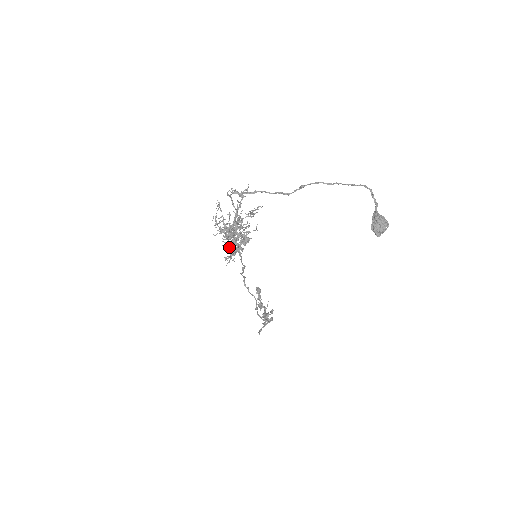
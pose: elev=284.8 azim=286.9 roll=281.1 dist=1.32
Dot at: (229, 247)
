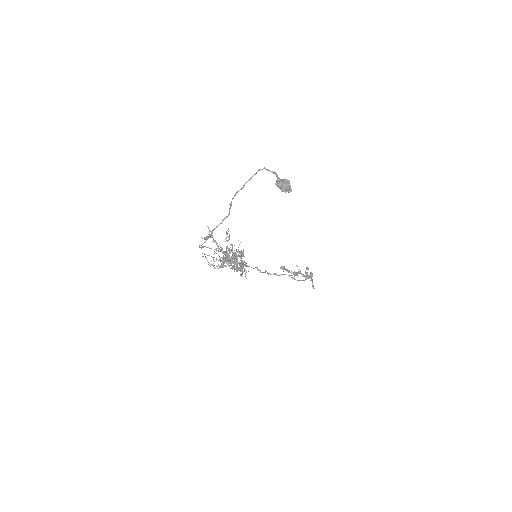
Dot at: occluded
